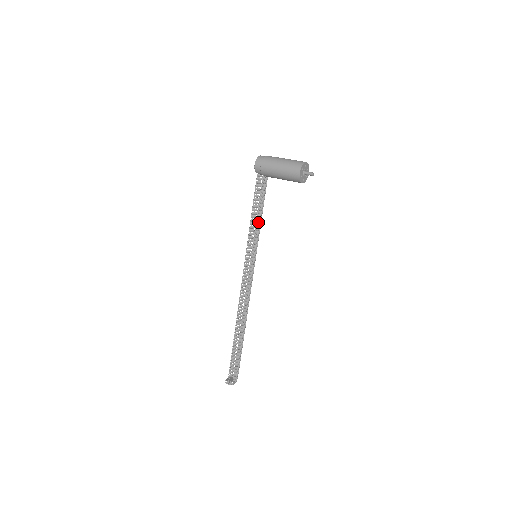
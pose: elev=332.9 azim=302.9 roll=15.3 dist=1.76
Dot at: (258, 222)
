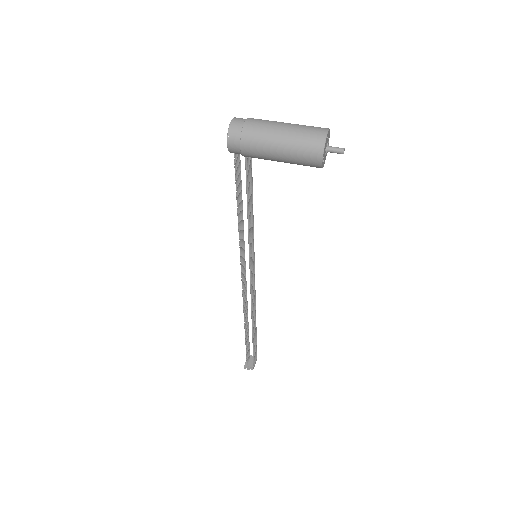
Dot at: (250, 217)
